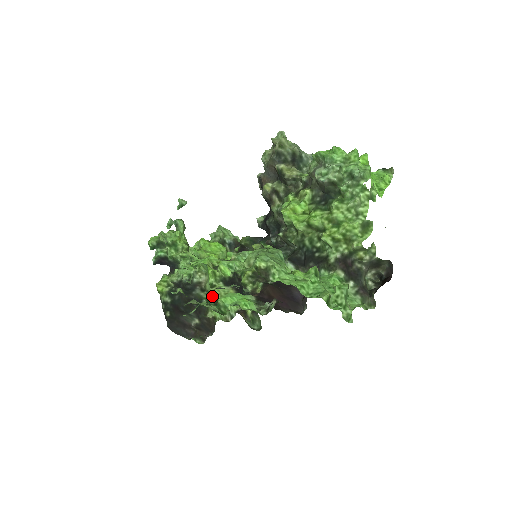
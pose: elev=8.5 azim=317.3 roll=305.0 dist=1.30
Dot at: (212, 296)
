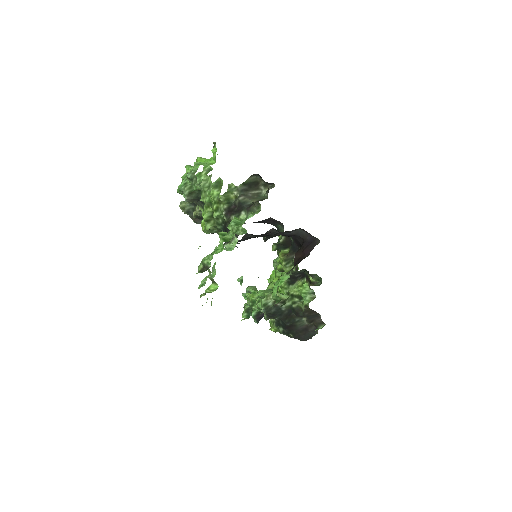
Dot at: (293, 298)
